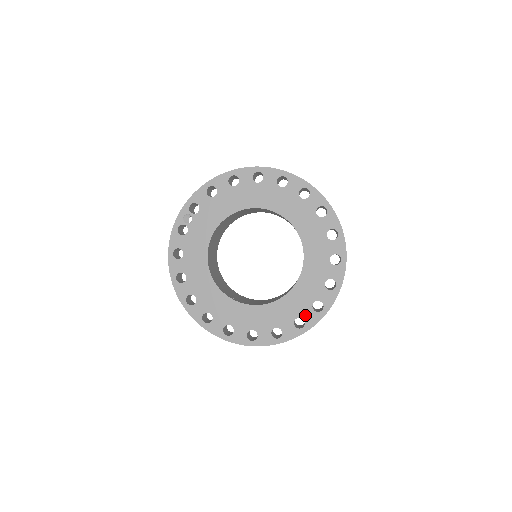
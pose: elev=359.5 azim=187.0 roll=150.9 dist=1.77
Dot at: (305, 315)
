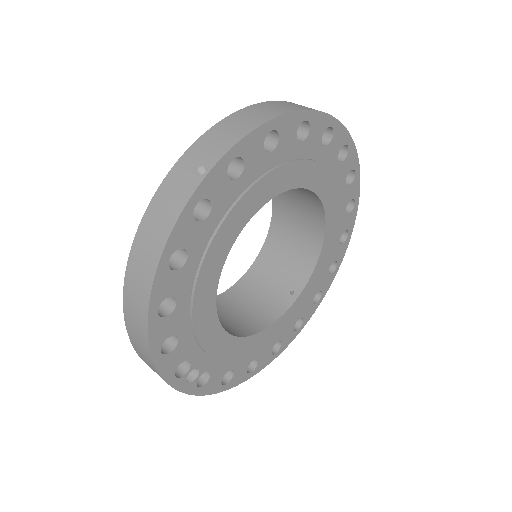
Dot at: (349, 198)
